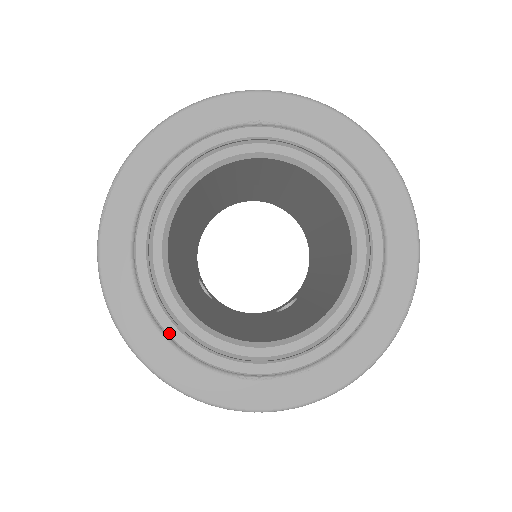
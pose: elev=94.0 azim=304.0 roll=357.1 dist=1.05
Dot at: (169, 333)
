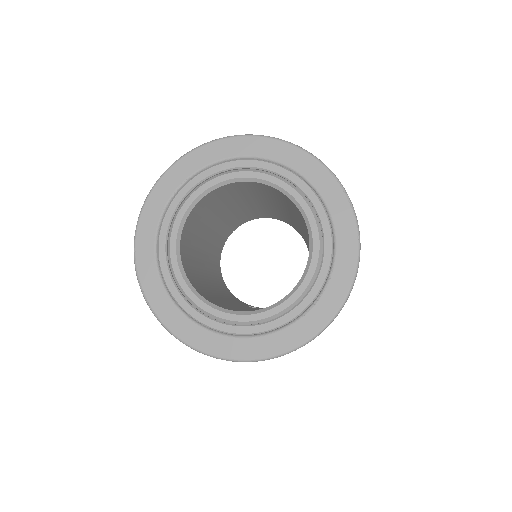
Dot at: (246, 333)
